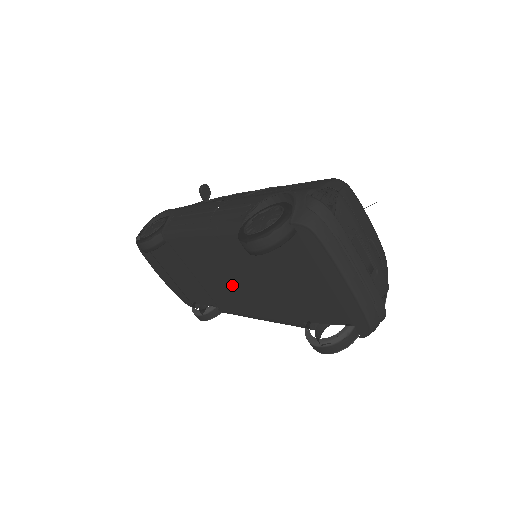
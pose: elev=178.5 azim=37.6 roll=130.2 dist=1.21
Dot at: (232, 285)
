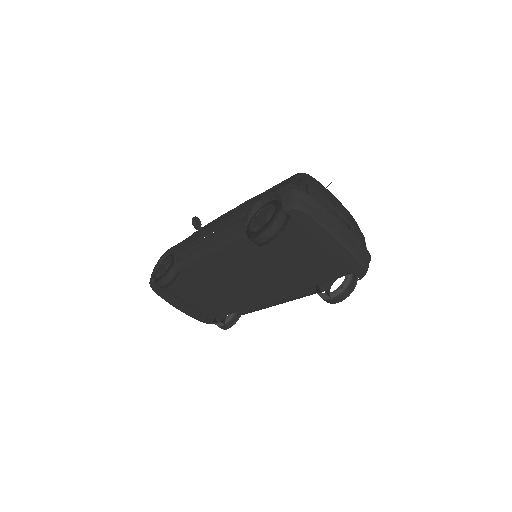
Dot at: (246, 284)
